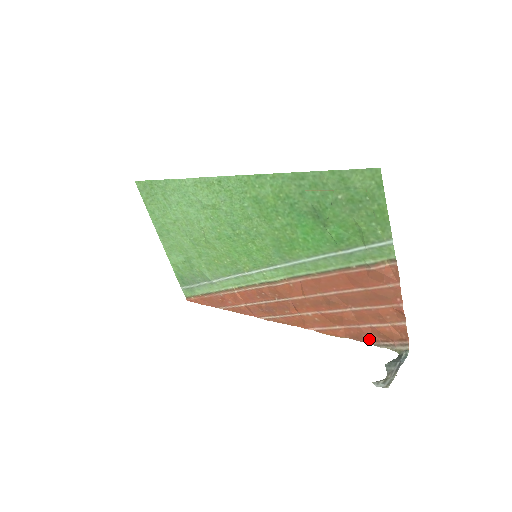
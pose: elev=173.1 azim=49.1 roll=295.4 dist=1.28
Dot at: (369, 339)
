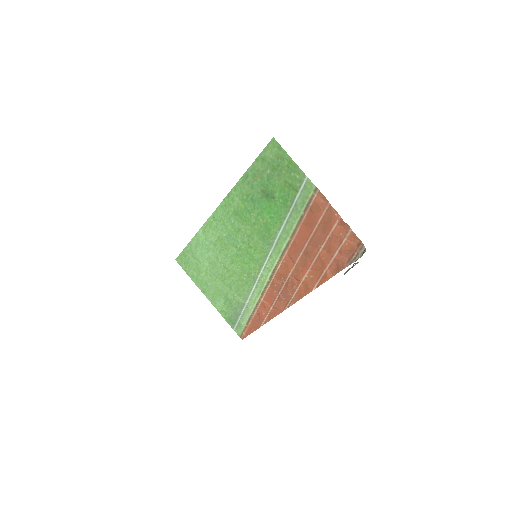
Dot at: (344, 263)
